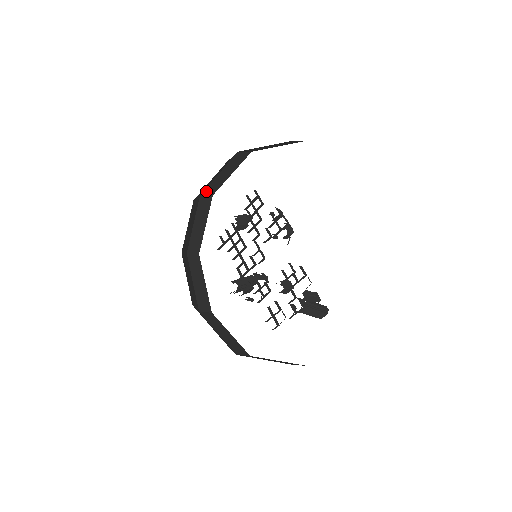
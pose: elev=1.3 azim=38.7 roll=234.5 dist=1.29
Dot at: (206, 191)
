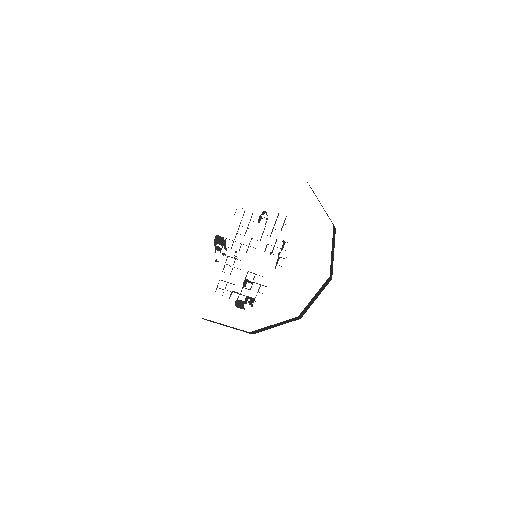
Dot at: occluded
